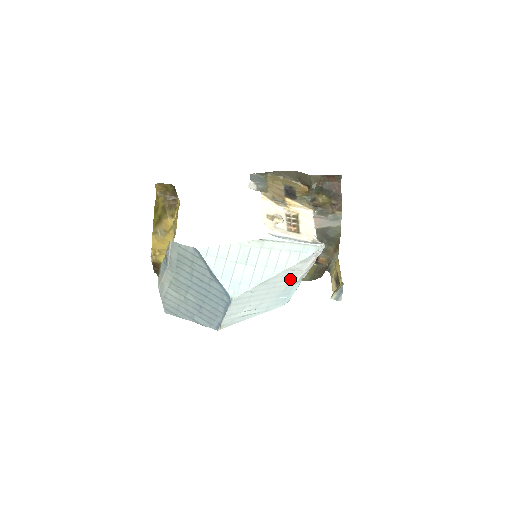
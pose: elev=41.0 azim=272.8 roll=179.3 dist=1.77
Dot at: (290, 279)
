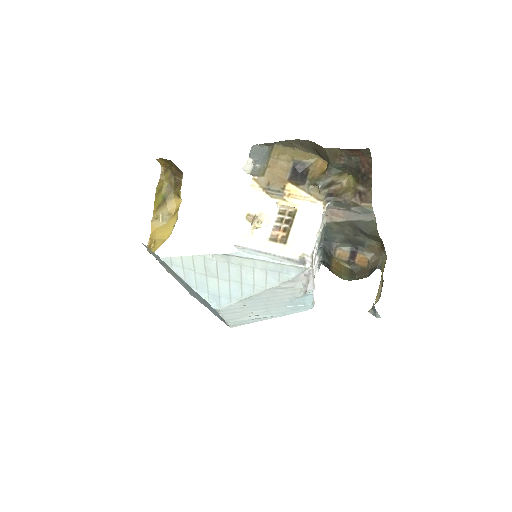
Dot at: (288, 294)
